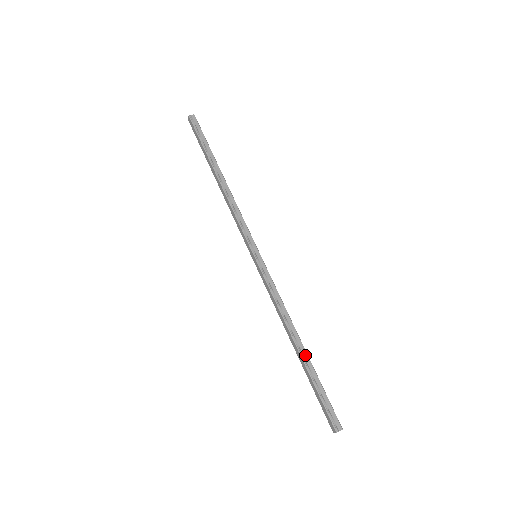
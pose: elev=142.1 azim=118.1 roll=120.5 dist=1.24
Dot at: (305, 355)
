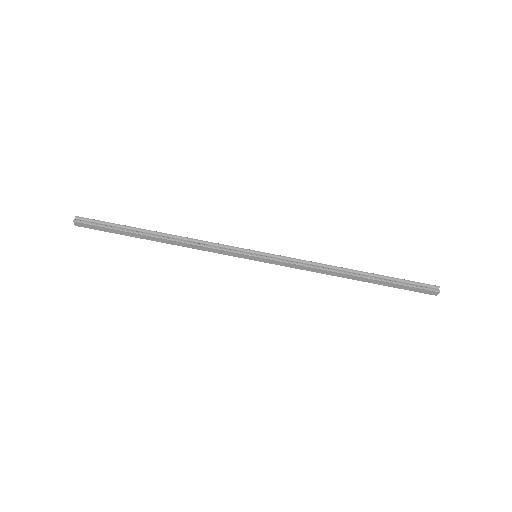
Dot at: (366, 274)
